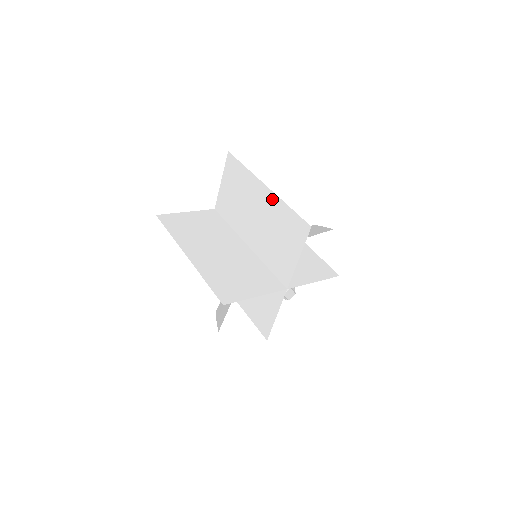
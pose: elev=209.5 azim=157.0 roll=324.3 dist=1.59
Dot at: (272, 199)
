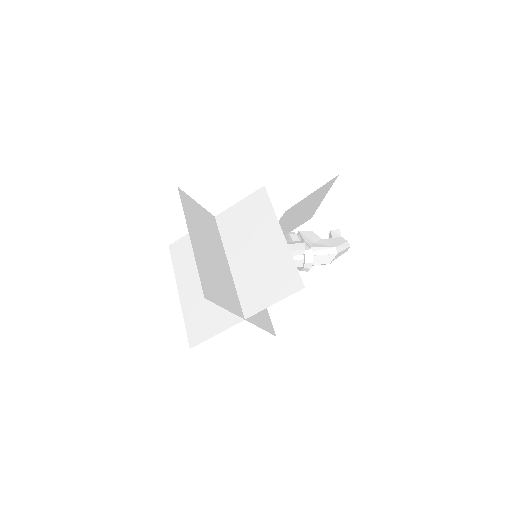
Dot at: (196, 252)
